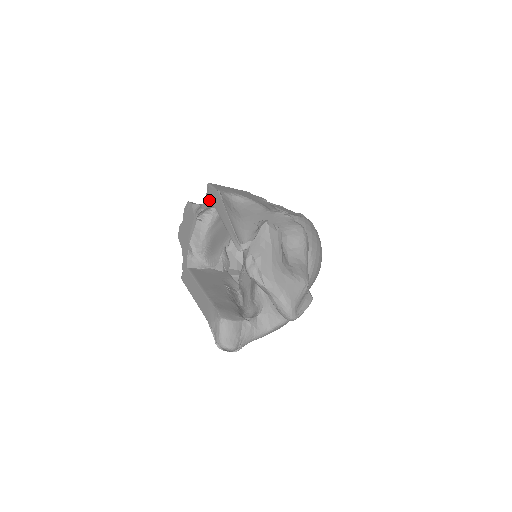
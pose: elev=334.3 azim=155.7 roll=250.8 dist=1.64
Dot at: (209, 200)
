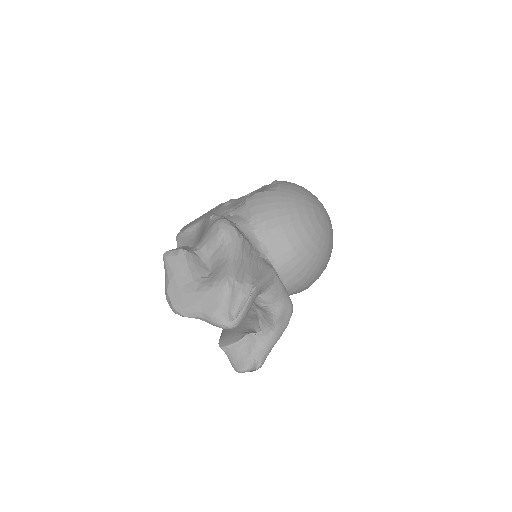
Dot at: occluded
